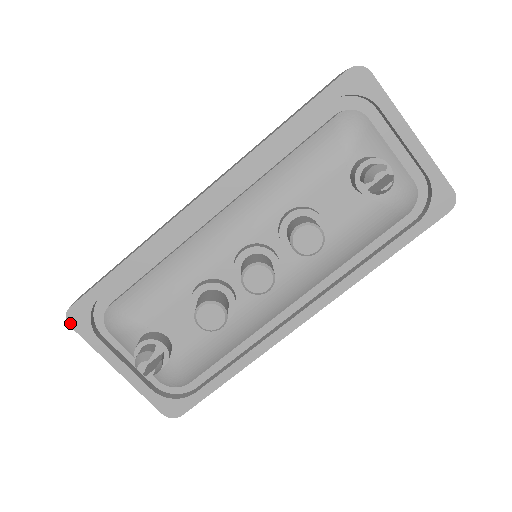
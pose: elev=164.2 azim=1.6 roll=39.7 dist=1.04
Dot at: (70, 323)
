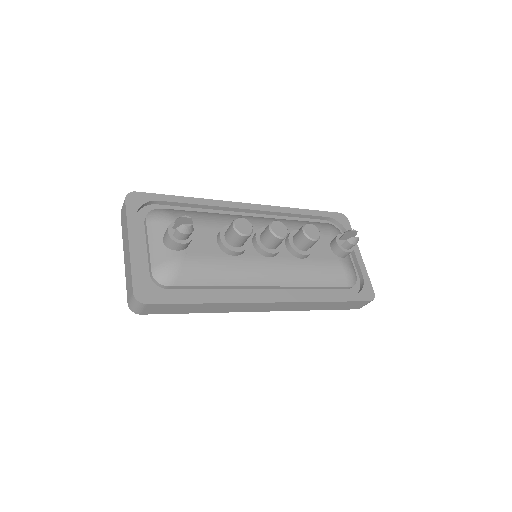
Dot at: (127, 198)
